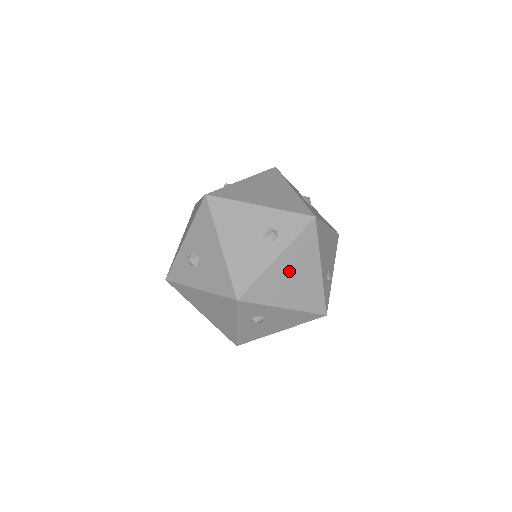
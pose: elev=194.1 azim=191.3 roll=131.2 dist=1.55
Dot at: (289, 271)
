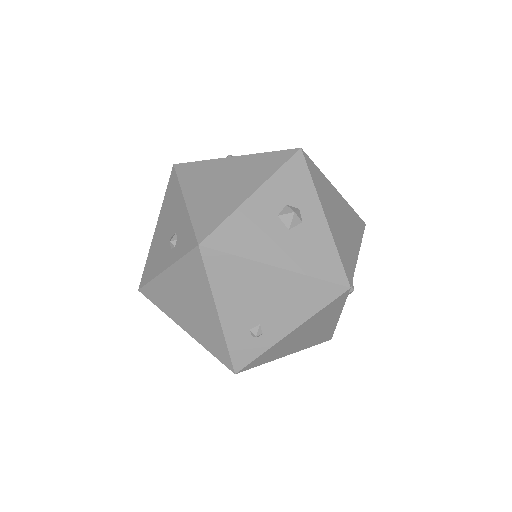
Dot at: (181, 293)
